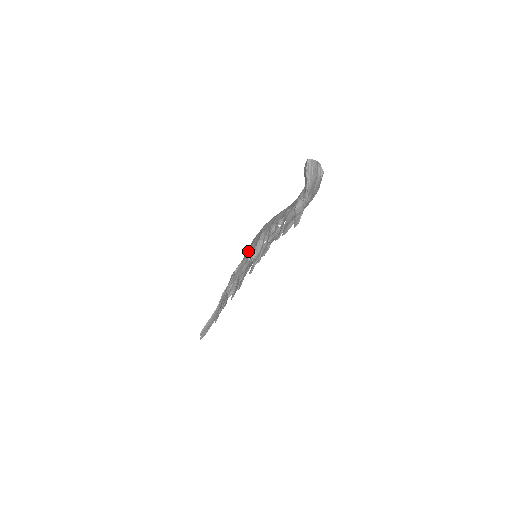
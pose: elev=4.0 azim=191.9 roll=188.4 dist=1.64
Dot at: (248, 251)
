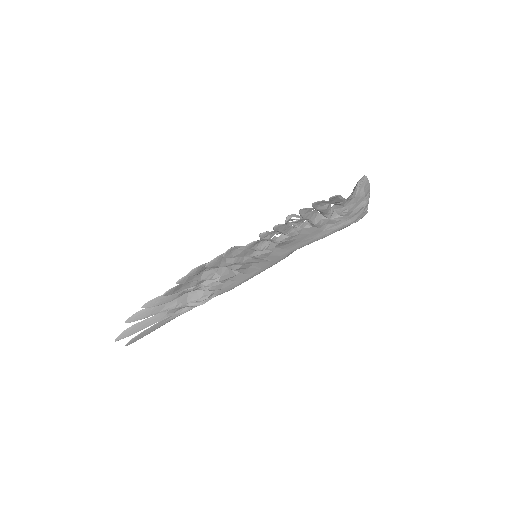
Dot at: occluded
